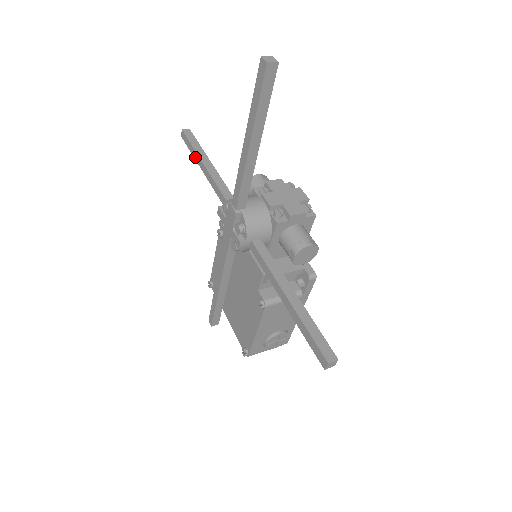
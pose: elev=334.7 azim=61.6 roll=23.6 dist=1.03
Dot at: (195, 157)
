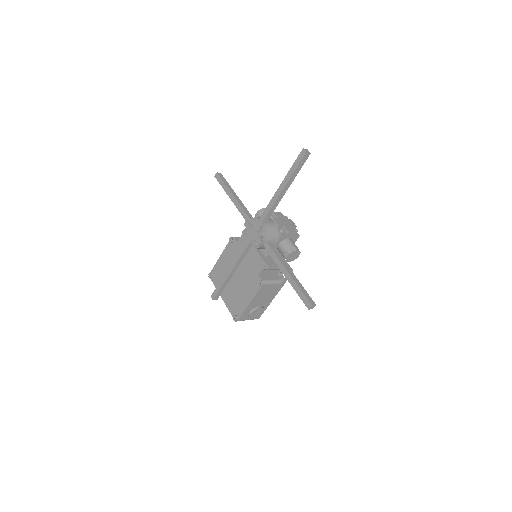
Dot at: (226, 190)
